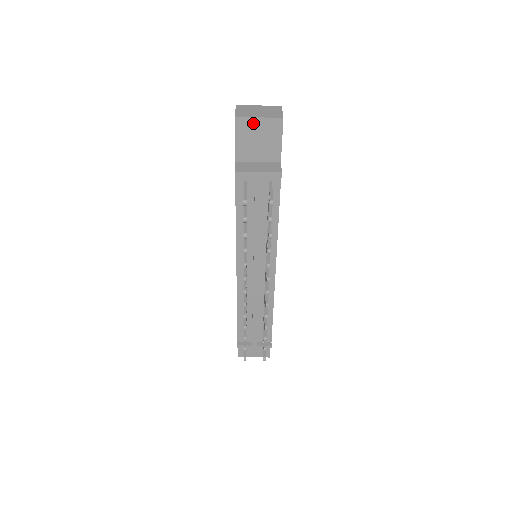
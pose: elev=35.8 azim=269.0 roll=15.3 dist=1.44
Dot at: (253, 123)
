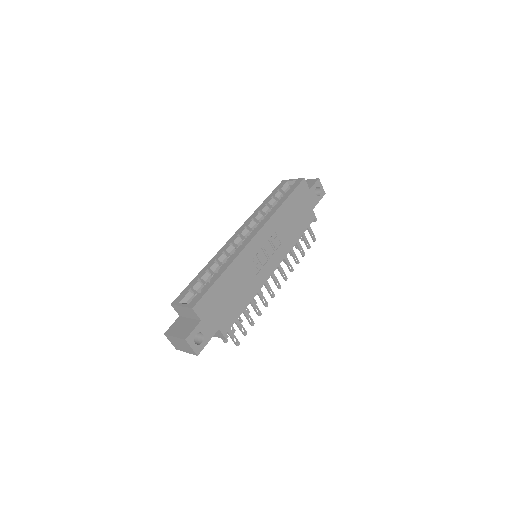
Dot at: occluded
